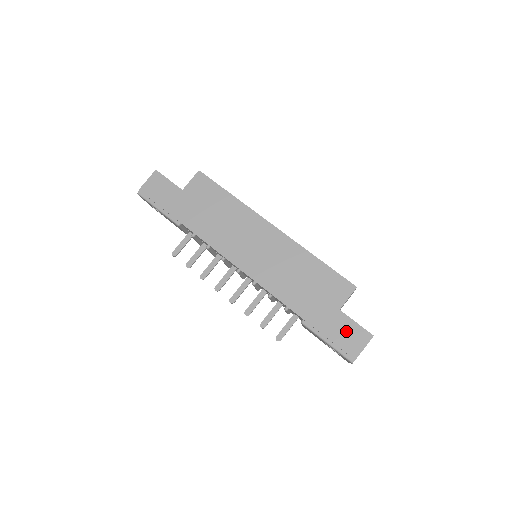
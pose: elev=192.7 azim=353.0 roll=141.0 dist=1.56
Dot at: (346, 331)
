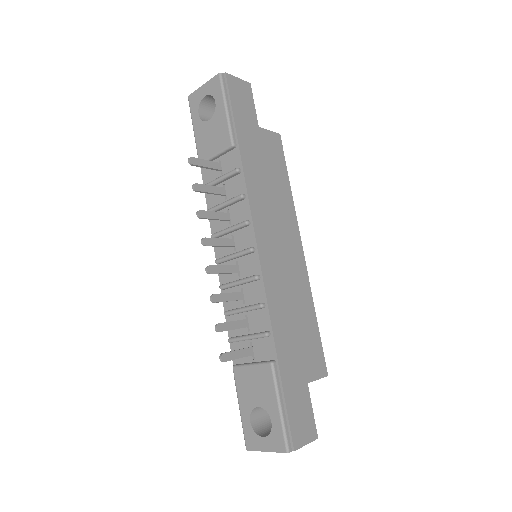
Dot at: (302, 411)
